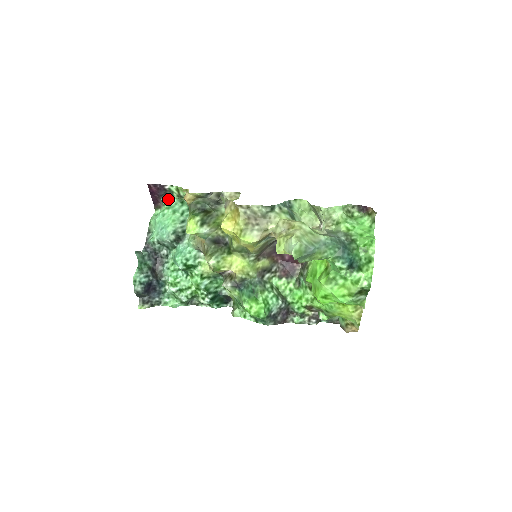
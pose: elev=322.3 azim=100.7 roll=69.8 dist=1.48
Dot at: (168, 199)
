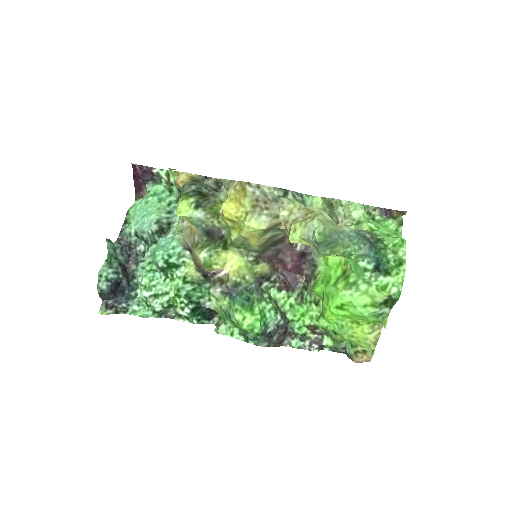
Dot at: (154, 186)
